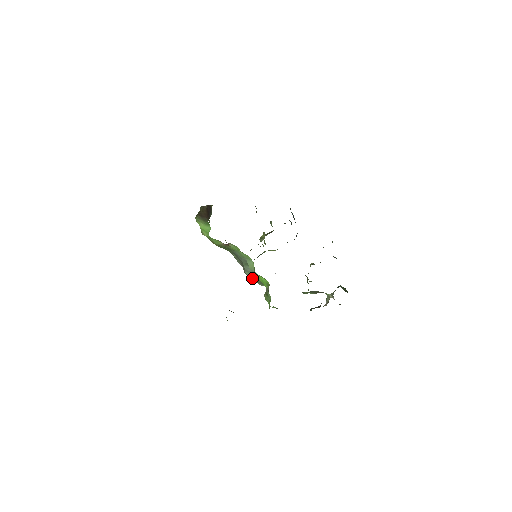
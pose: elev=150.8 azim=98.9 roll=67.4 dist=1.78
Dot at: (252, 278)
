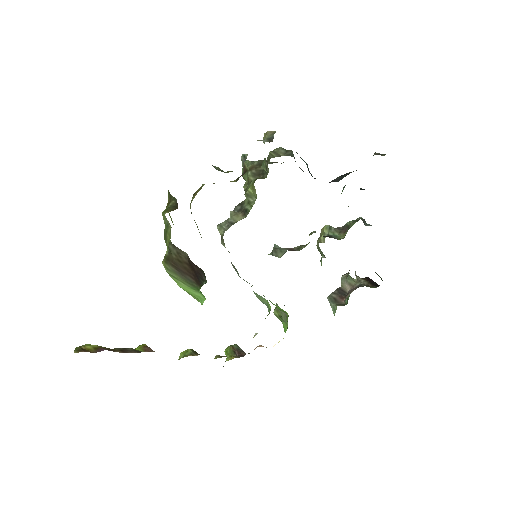
Dot at: occluded
